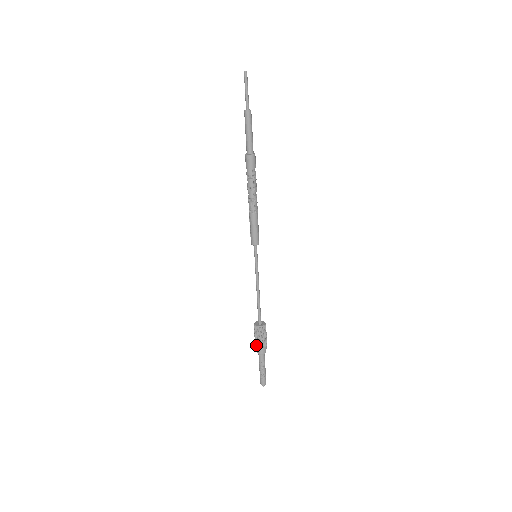
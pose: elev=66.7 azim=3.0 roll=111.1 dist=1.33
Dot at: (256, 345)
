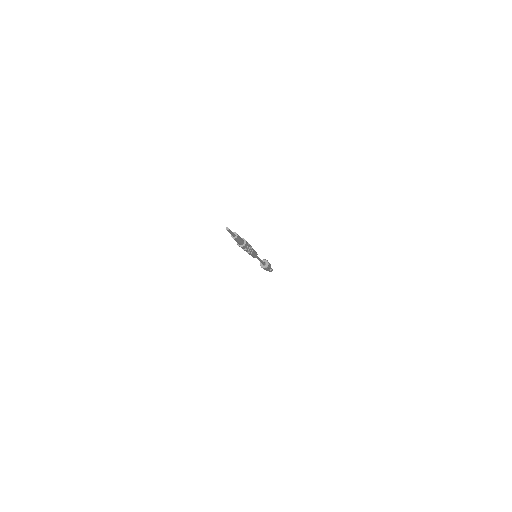
Dot at: occluded
